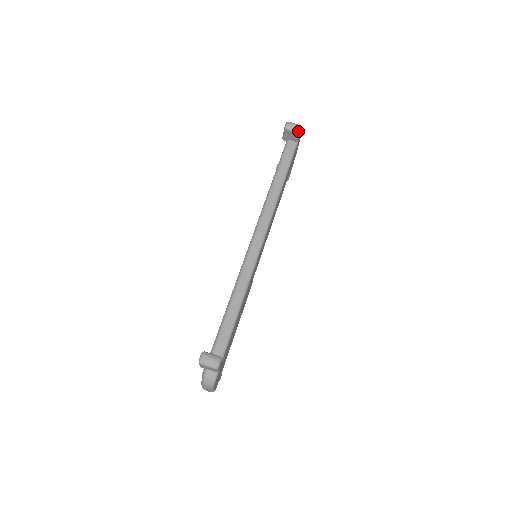
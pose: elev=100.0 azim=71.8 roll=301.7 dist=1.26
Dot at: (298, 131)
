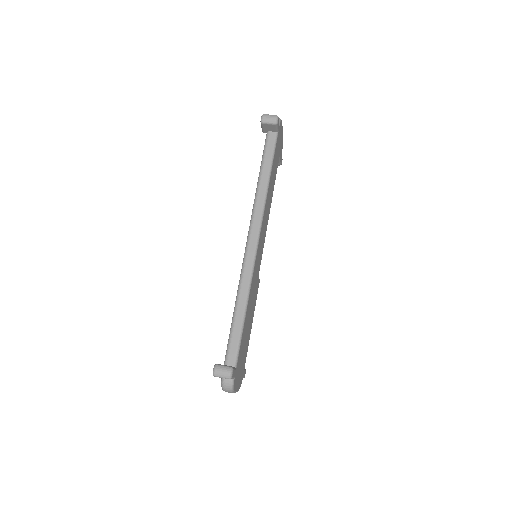
Dot at: (274, 122)
